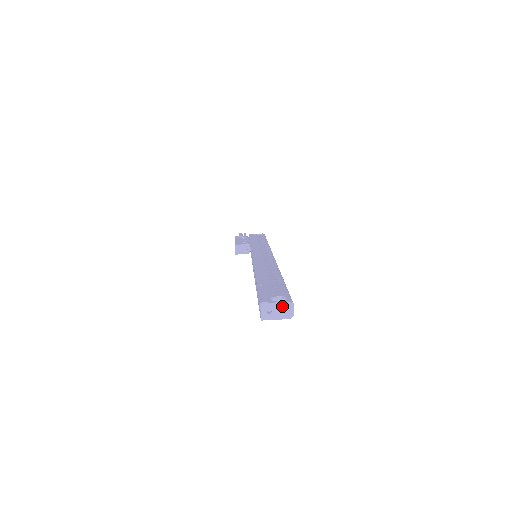
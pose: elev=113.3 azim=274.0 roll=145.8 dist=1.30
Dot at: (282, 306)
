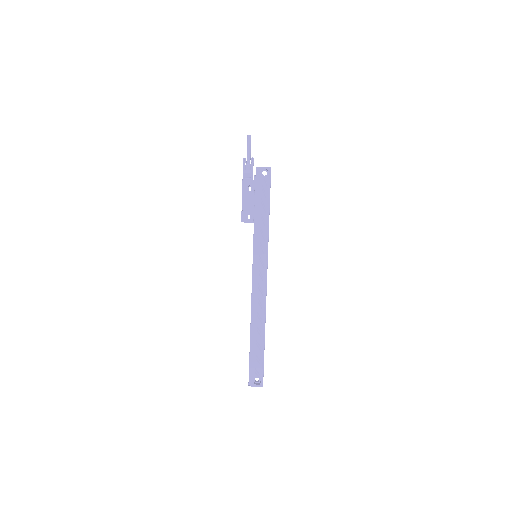
Dot at: (258, 386)
